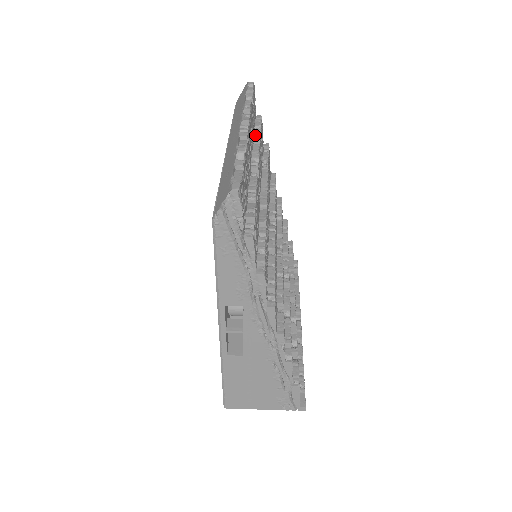
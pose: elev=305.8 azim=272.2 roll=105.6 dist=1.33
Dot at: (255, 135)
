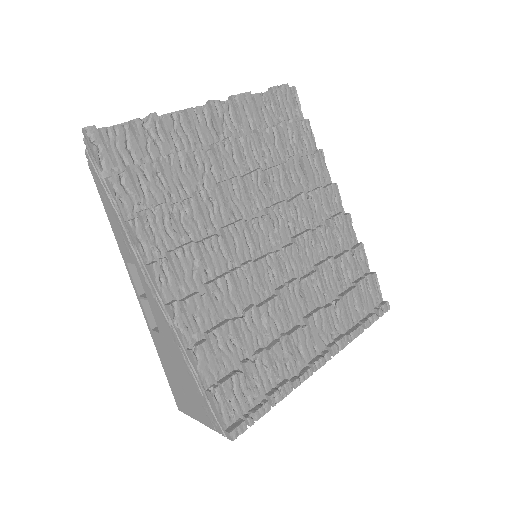
Dot at: (264, 128)
